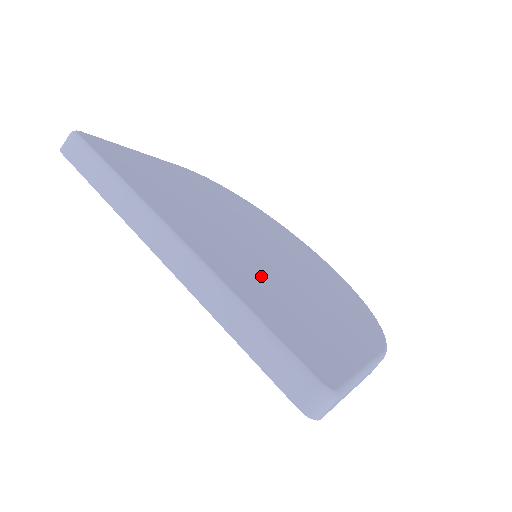
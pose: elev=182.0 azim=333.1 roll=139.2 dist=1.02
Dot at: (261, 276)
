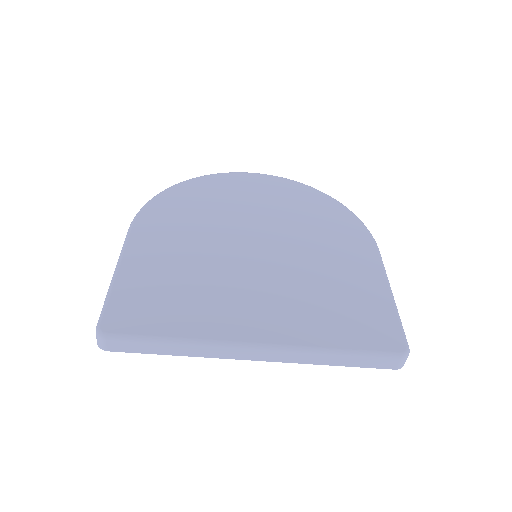
Dot at: (297, 295)
